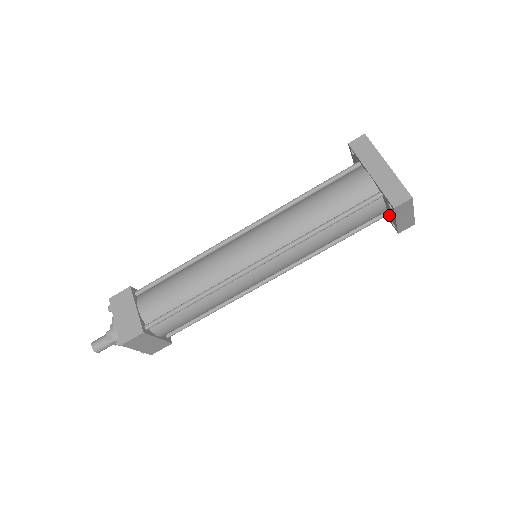
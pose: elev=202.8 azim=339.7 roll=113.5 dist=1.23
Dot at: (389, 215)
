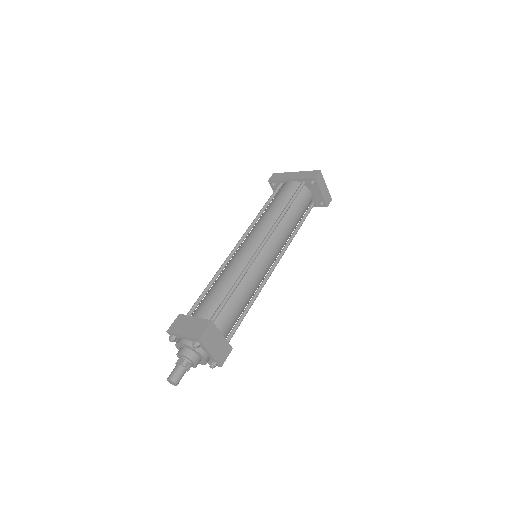
Dot at: (315, 198)
